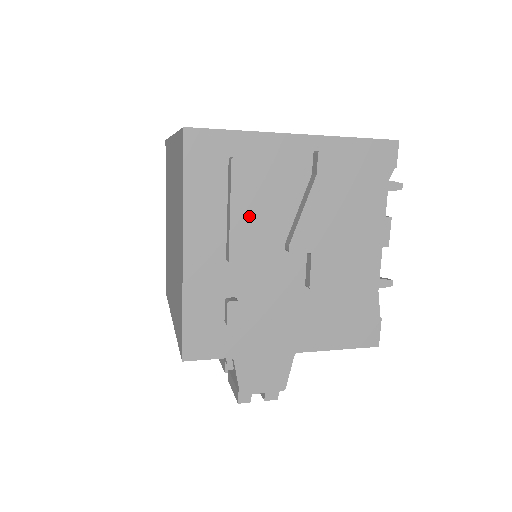
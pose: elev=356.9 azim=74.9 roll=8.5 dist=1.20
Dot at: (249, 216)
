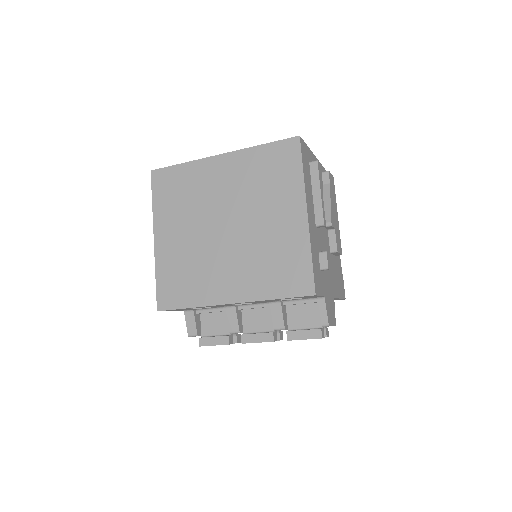
Dot at: occluded
